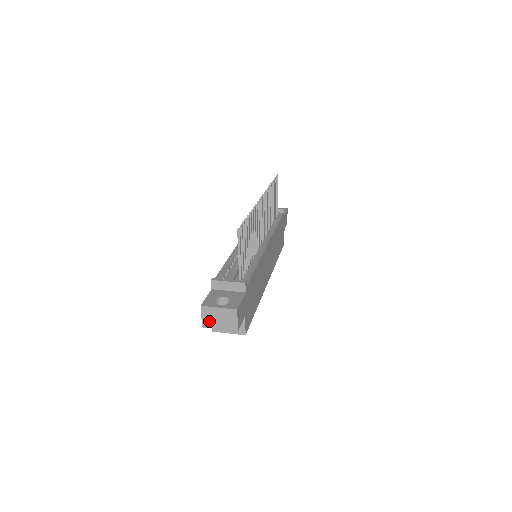
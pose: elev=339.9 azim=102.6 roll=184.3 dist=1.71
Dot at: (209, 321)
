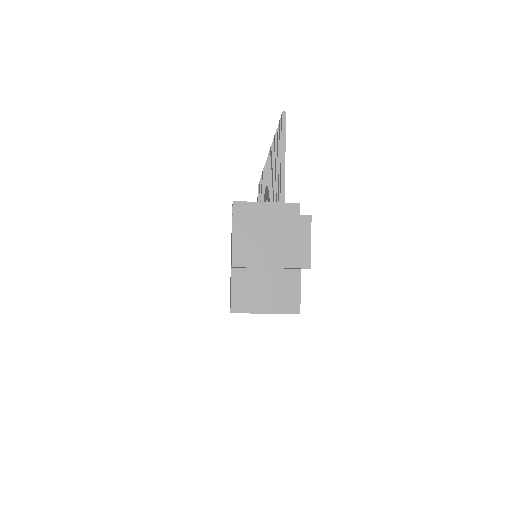
Dot at: (248, 249)
